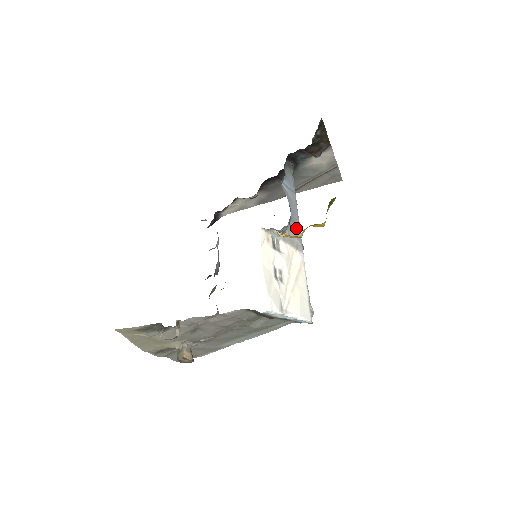
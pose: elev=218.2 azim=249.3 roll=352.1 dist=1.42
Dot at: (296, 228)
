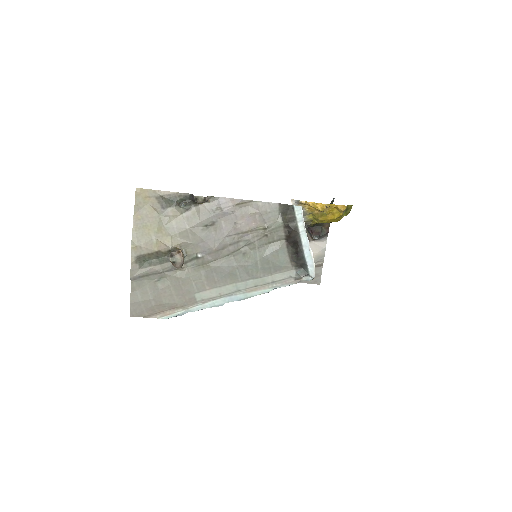
Dot at: occluded
